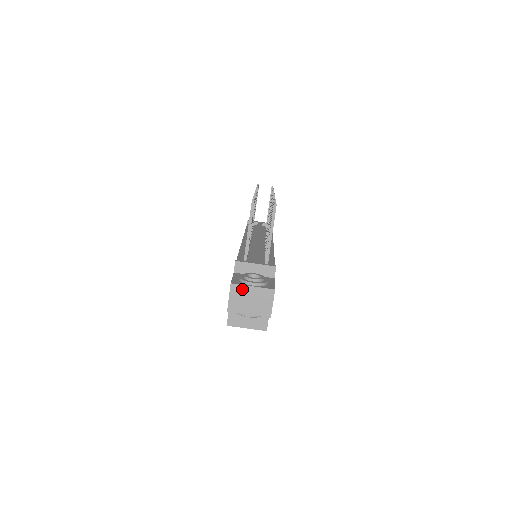
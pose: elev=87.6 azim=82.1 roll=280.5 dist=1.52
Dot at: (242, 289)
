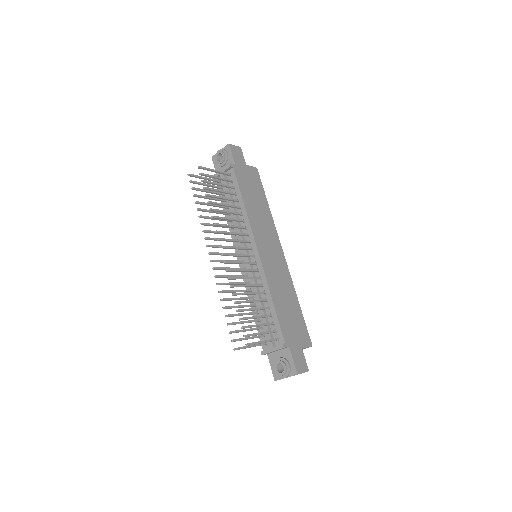
Dot at: occluded
